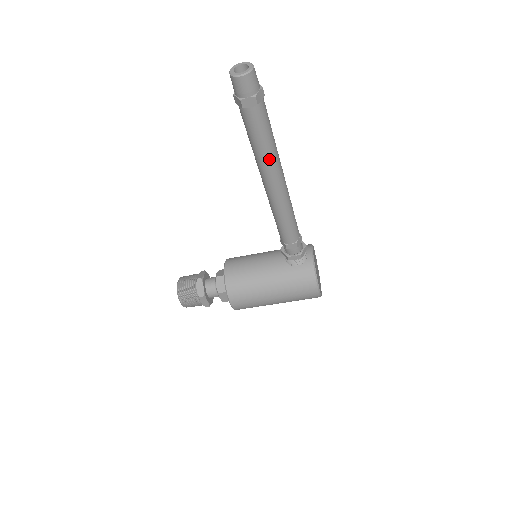
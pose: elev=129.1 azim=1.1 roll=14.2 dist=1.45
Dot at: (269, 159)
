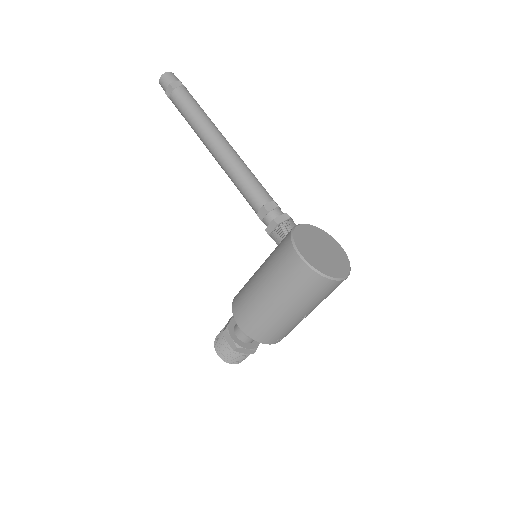
Dot at: (198, 125)
